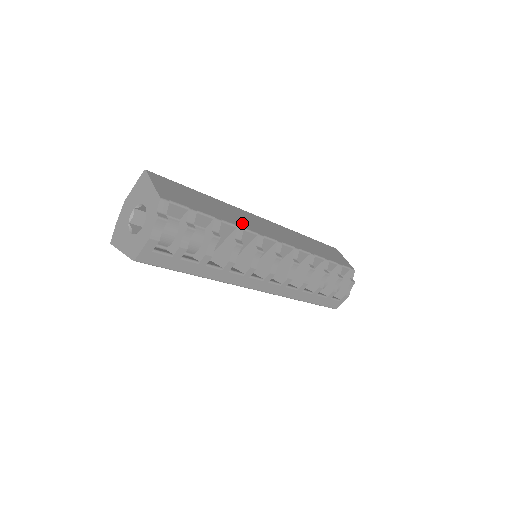
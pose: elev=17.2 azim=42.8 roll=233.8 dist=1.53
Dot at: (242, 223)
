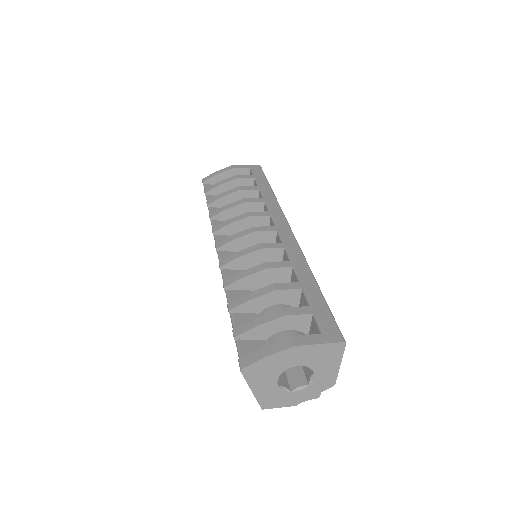
Dot at: occluded
